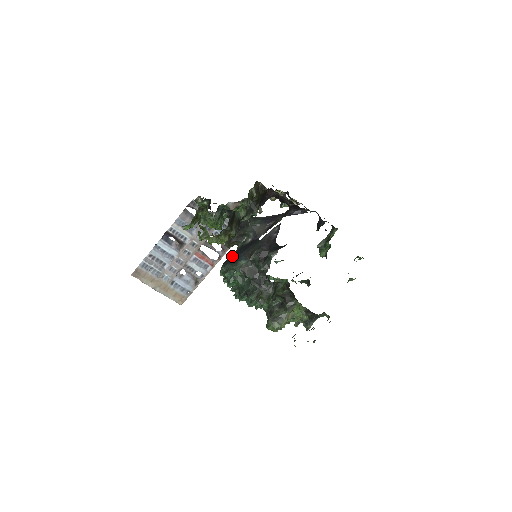
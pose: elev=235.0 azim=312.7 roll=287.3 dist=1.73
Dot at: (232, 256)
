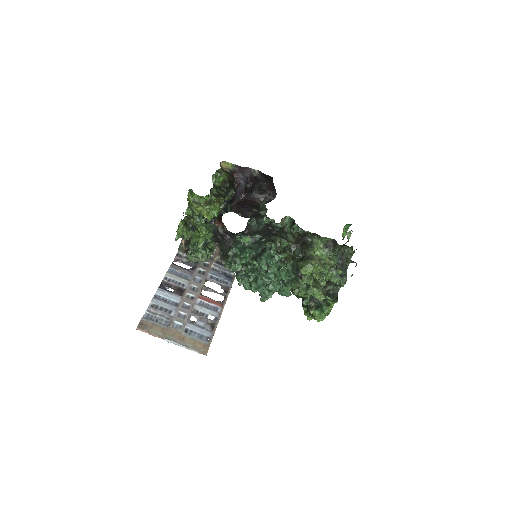
Dot at: occluded
